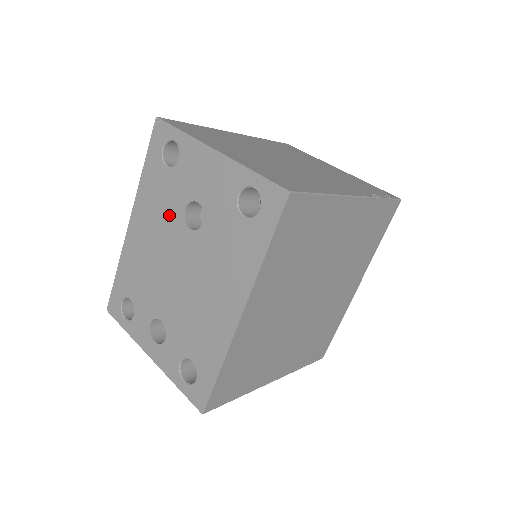
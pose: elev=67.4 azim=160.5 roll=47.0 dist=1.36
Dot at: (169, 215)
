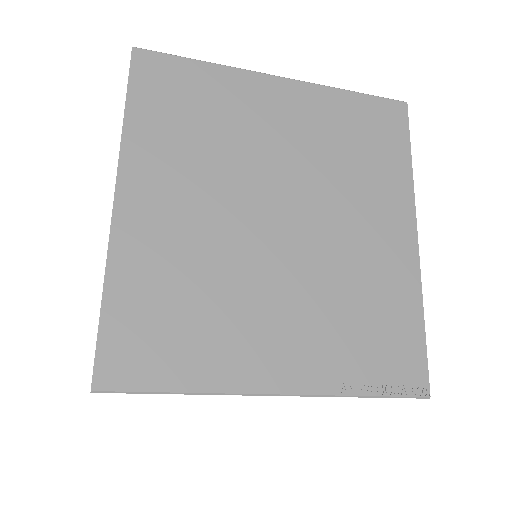
Dot at: occluded
